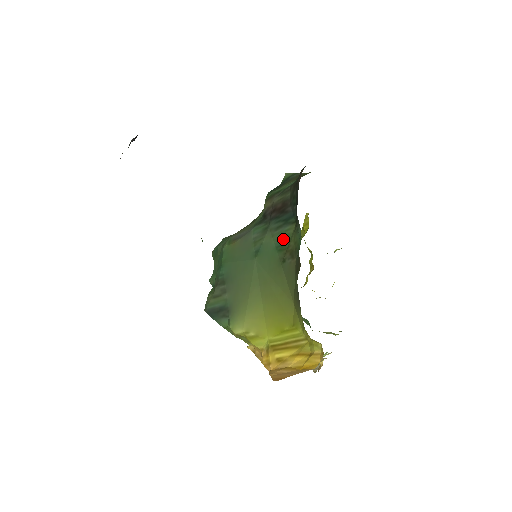
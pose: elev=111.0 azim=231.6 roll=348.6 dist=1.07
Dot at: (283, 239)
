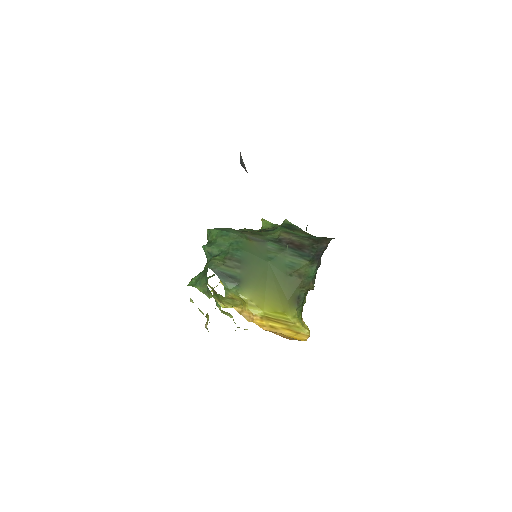
Dot at: (295, 264)
